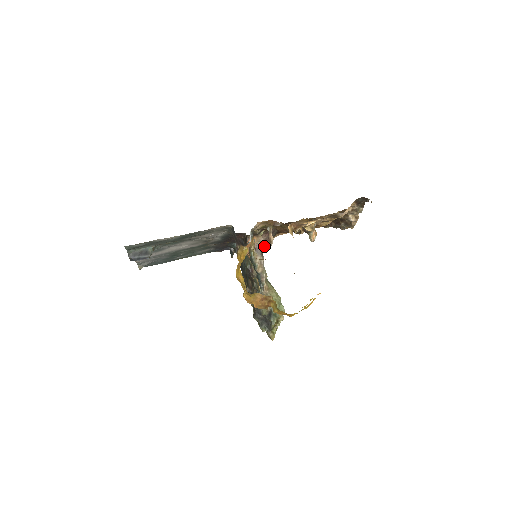
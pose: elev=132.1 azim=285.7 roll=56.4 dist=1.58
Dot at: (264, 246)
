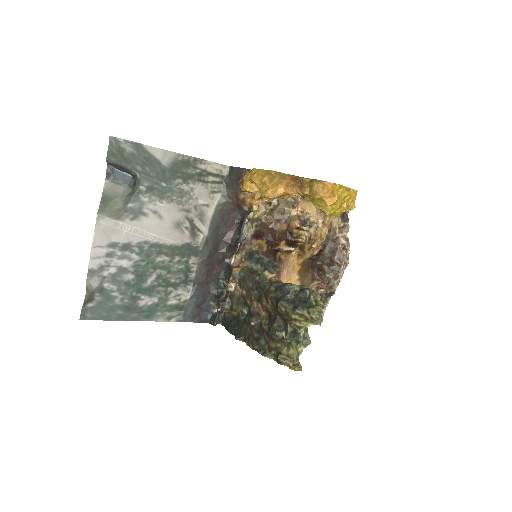
Dot at: occluded
